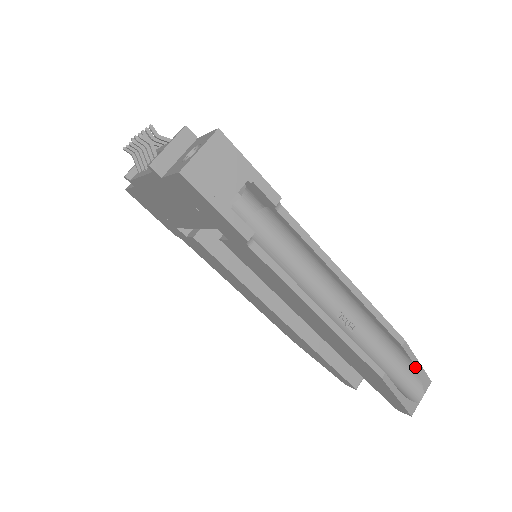
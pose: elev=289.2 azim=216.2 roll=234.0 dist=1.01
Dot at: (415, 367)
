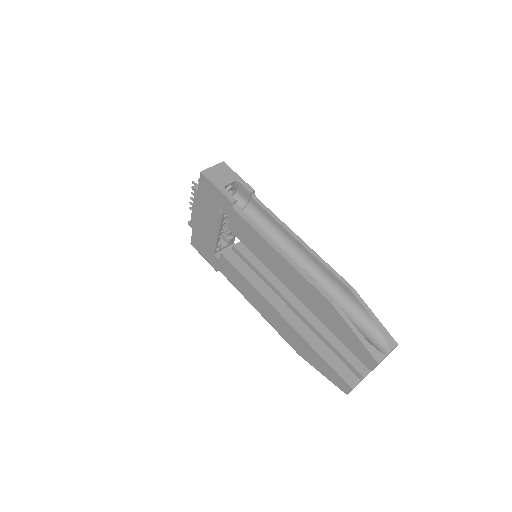
Dot at: (371, 317)
